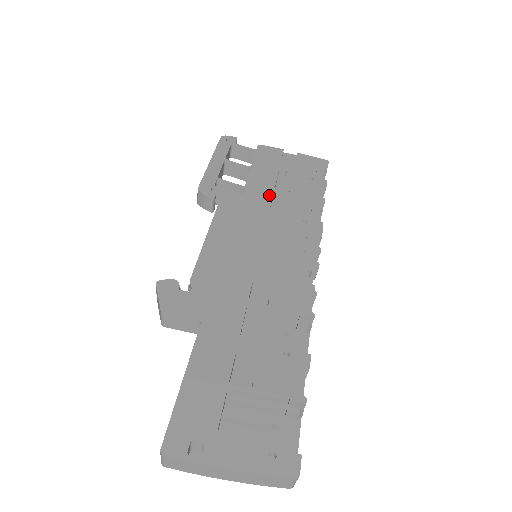
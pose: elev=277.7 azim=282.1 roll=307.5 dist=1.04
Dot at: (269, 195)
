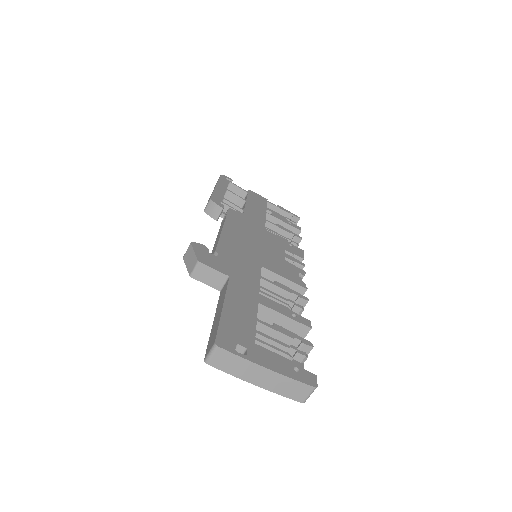
Dot at: (263, 221)
